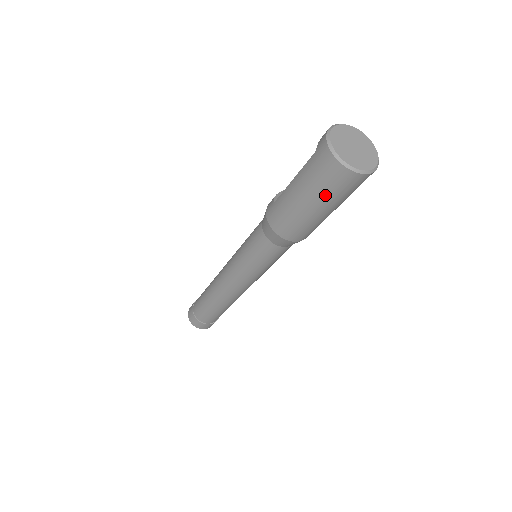
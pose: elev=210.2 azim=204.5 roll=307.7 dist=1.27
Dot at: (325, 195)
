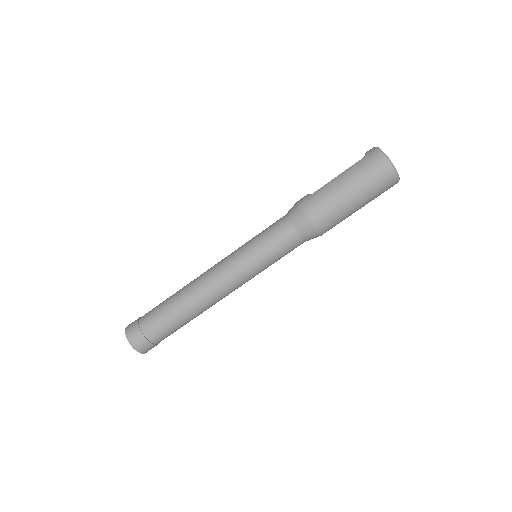
Dot at: (367, 186)
